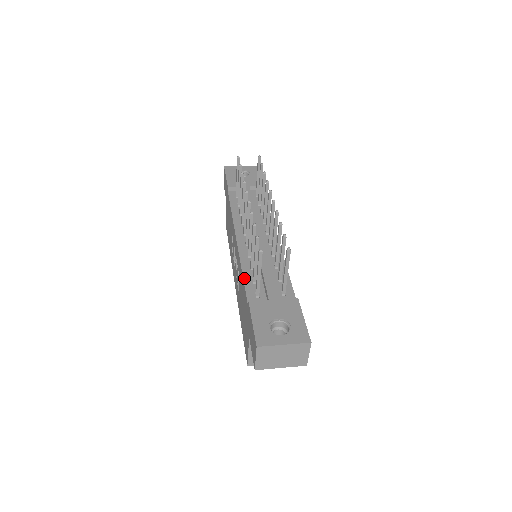
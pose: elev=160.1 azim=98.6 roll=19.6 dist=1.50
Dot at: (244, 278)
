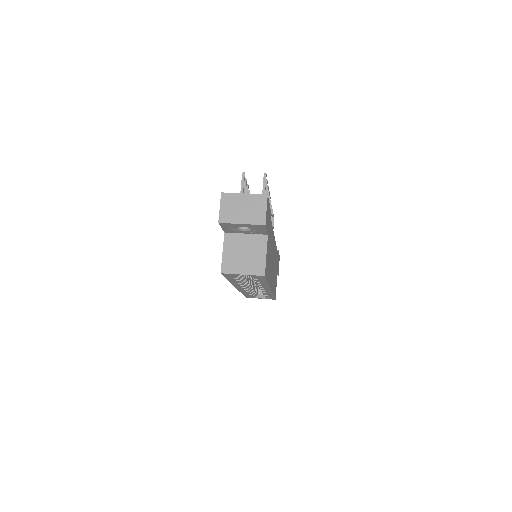
Dot at: occluded
